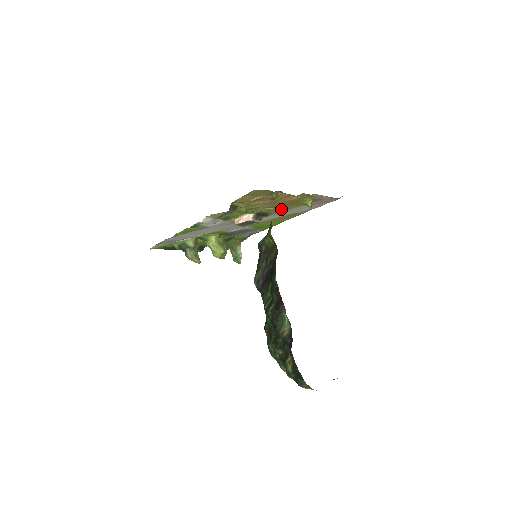
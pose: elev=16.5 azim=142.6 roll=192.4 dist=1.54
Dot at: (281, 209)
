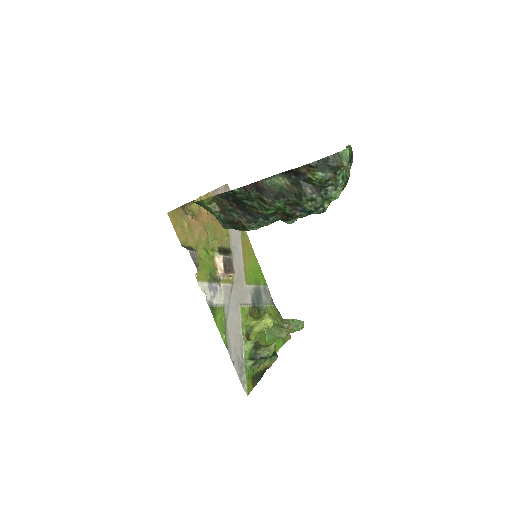
Dot at: (224, 235)
